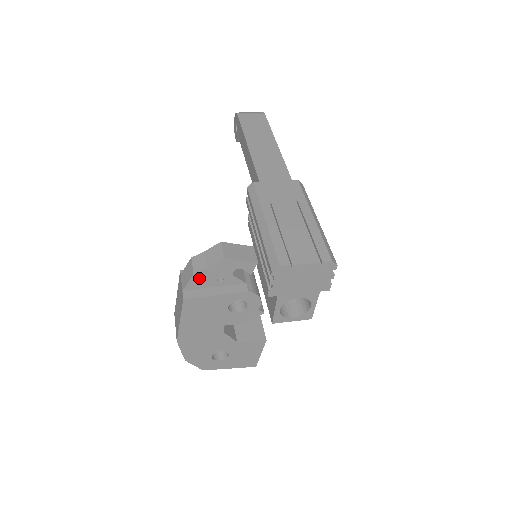
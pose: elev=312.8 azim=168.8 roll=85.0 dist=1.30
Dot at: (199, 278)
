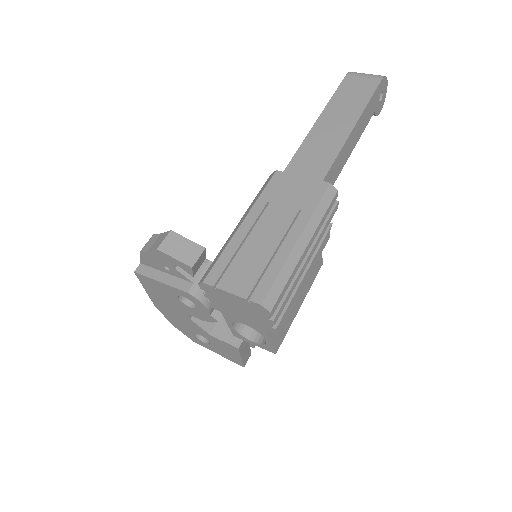
Dot at: (147, 258)
